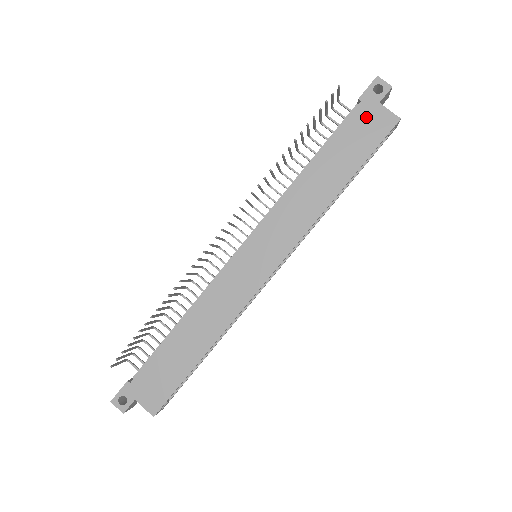
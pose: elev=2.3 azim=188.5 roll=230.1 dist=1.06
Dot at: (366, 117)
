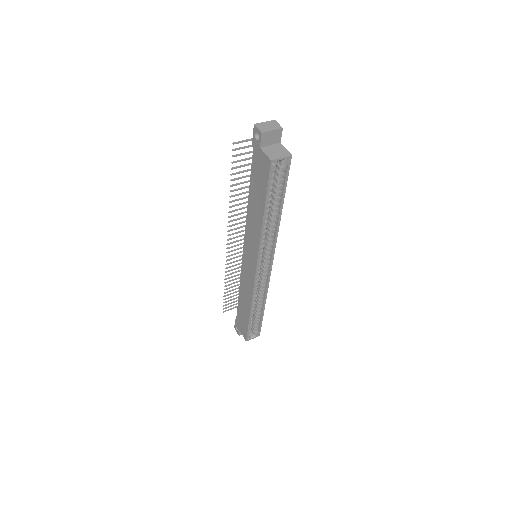
Dot at: (258, 160)
